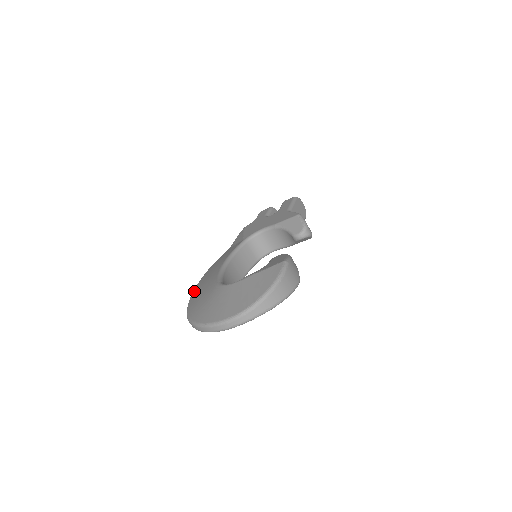
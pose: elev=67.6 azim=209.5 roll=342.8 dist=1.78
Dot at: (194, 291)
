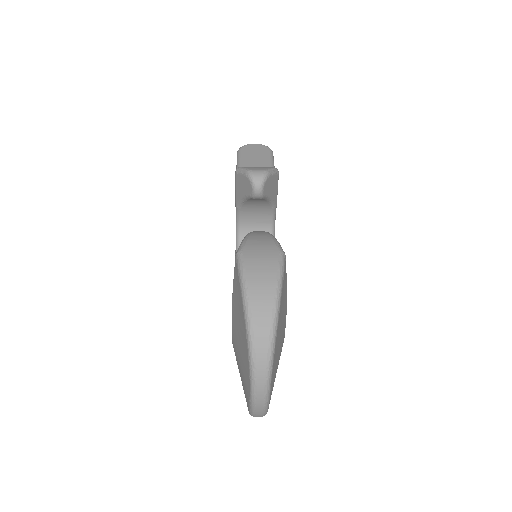
Dot at: occluded
